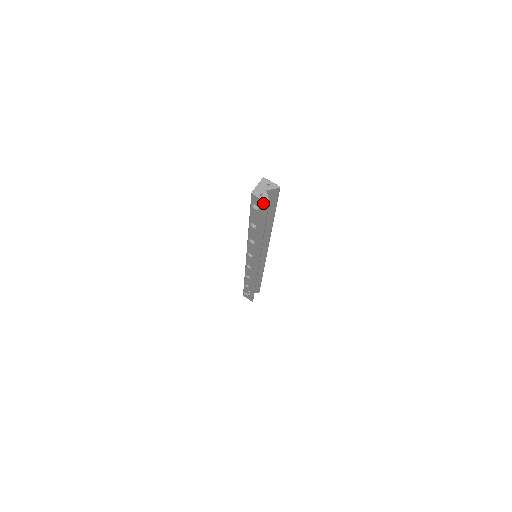
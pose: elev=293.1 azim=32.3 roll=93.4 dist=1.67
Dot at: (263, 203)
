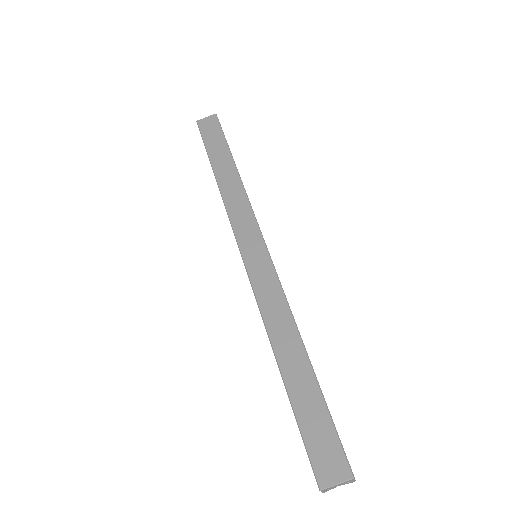
Dot at: occluded
